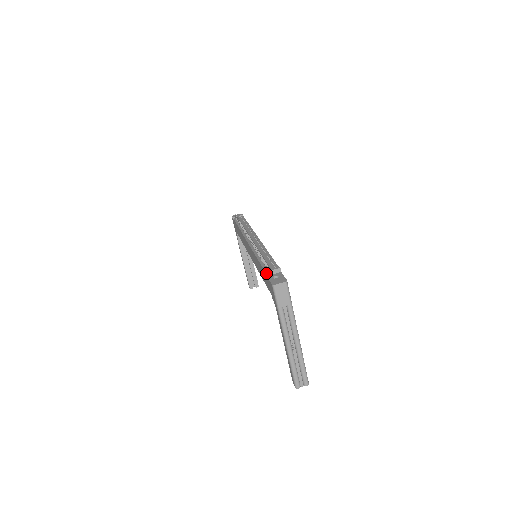
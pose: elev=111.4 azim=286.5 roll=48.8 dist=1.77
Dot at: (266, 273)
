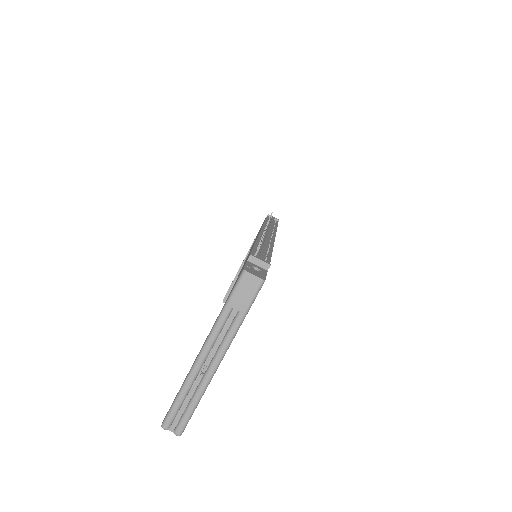
Dot at: (249, 256)
